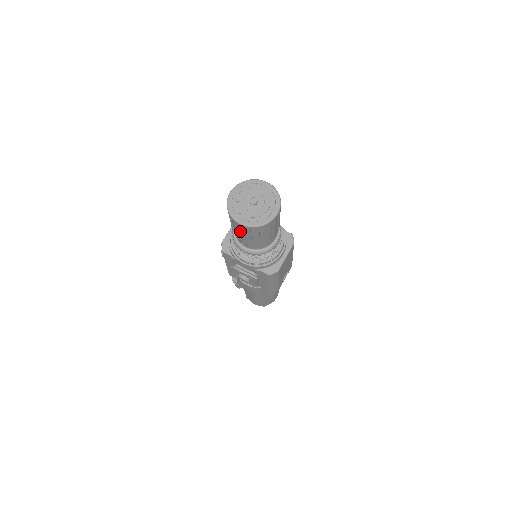
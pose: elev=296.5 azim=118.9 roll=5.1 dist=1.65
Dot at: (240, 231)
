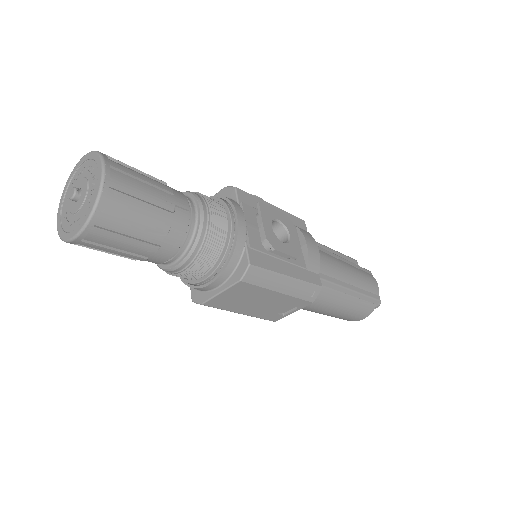
Dot at: occluded
